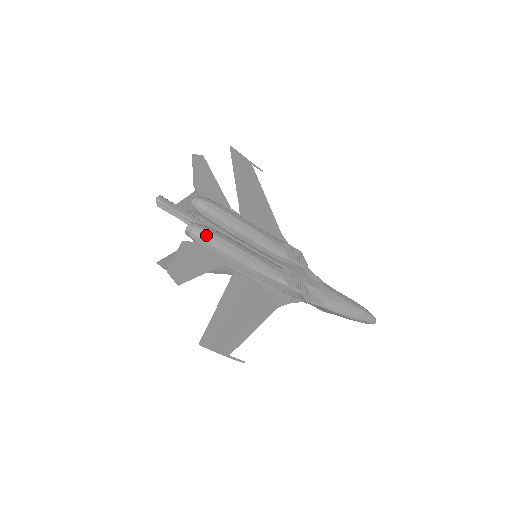
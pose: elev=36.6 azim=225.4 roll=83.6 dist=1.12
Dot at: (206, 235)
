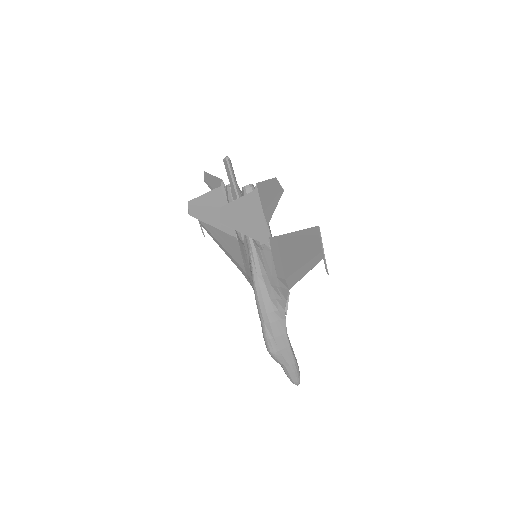
Dot at: occluded
